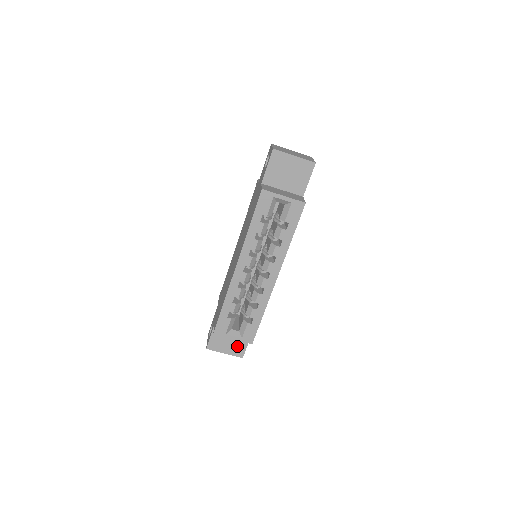
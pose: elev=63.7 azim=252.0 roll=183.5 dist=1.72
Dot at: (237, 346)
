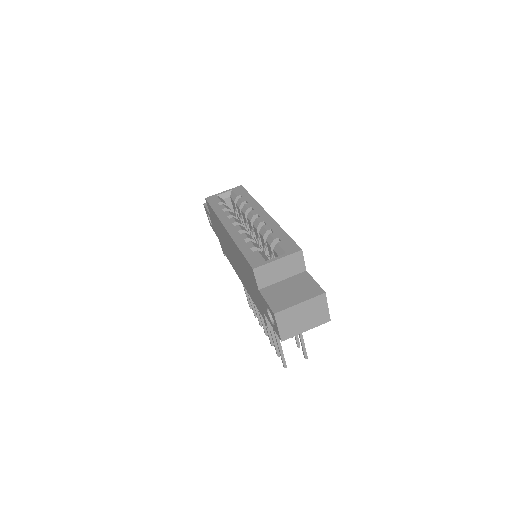
Dot at: (305, 289)
